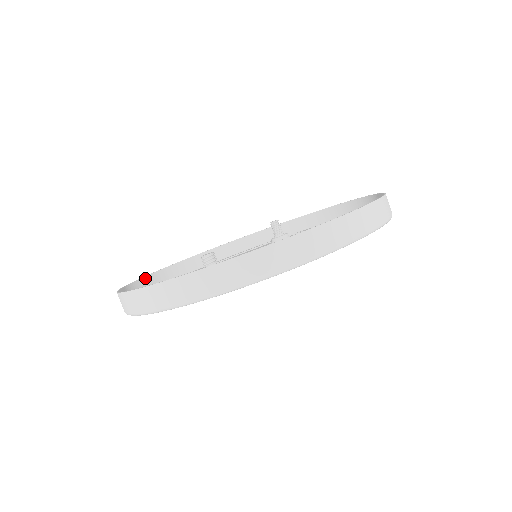
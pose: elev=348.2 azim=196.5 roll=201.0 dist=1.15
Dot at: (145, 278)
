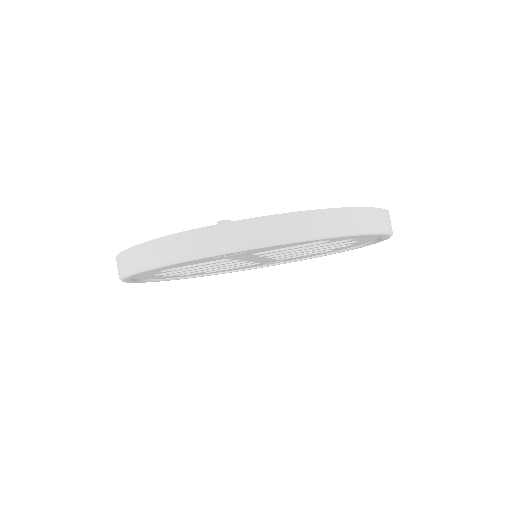
Dot at: occluded
